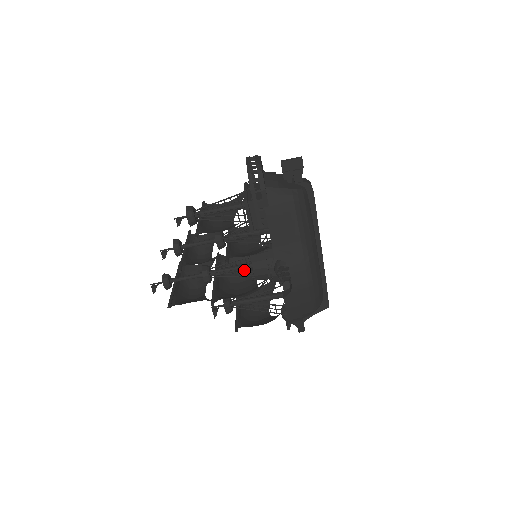
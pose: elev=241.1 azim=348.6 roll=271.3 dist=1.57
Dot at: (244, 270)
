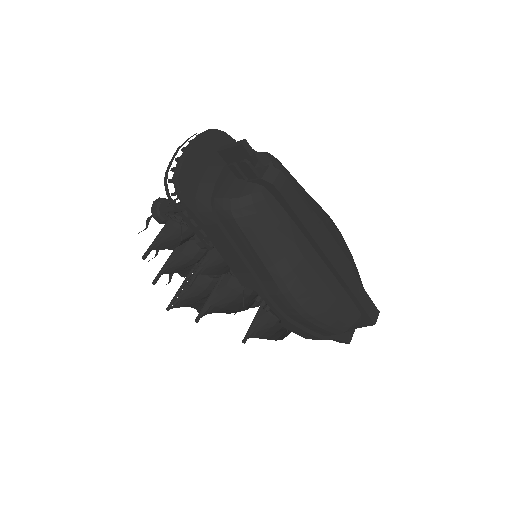
Dot at: occluded
